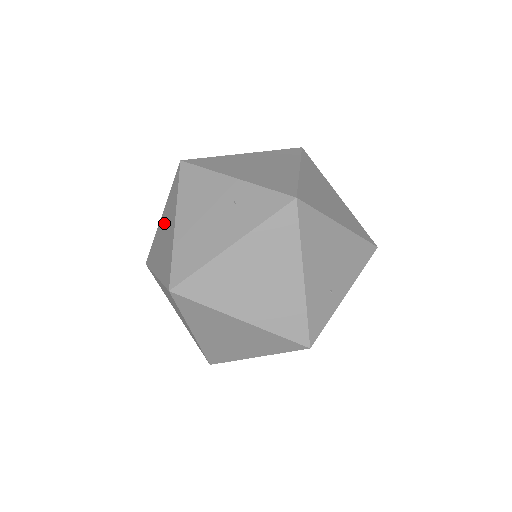
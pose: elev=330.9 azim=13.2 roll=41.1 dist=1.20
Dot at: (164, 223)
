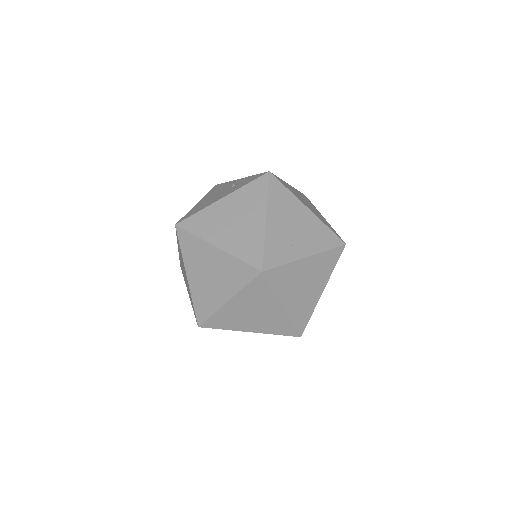
Dot at: occluded
